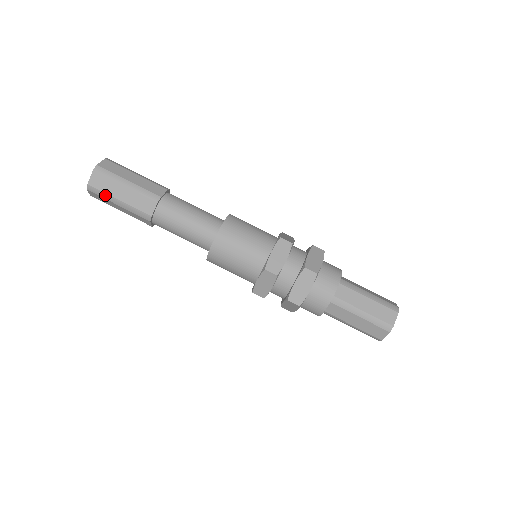
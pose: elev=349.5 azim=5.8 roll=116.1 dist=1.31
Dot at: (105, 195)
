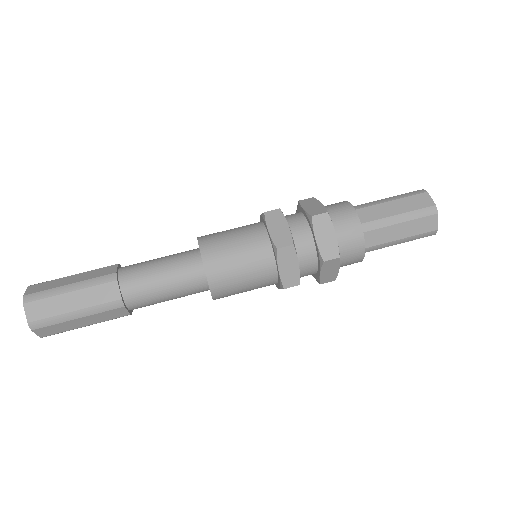
Dot at: occluded
